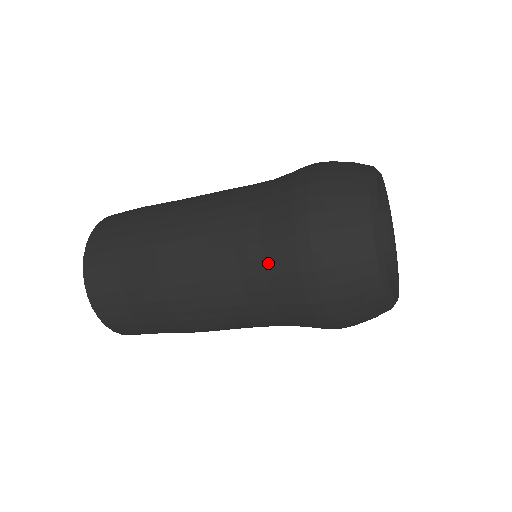
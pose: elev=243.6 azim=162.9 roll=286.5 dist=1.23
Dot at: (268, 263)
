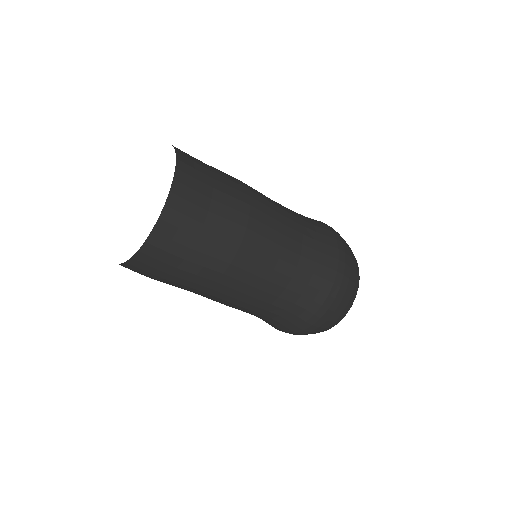
Dot at: (317, 228)
